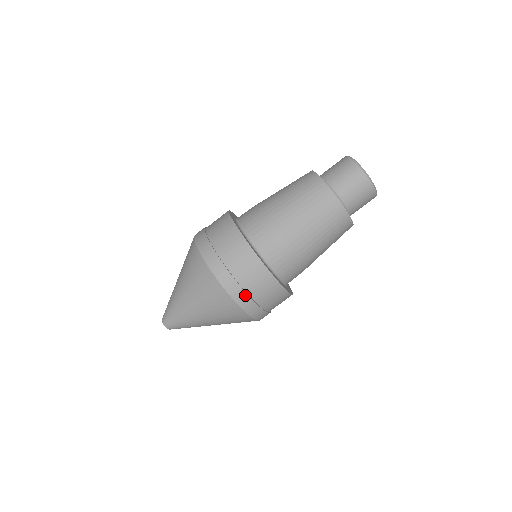
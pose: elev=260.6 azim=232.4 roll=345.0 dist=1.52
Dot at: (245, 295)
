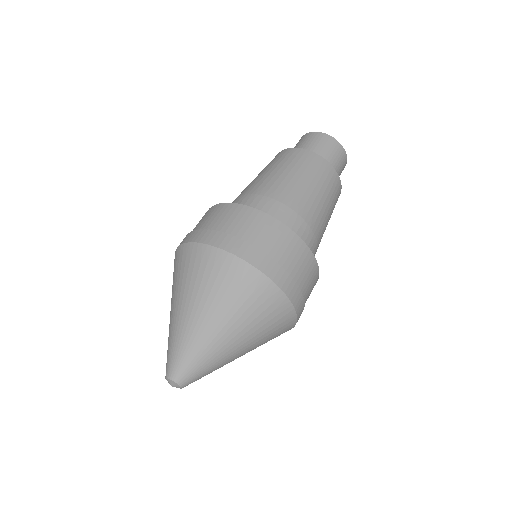
Dot at: (252, 248)
